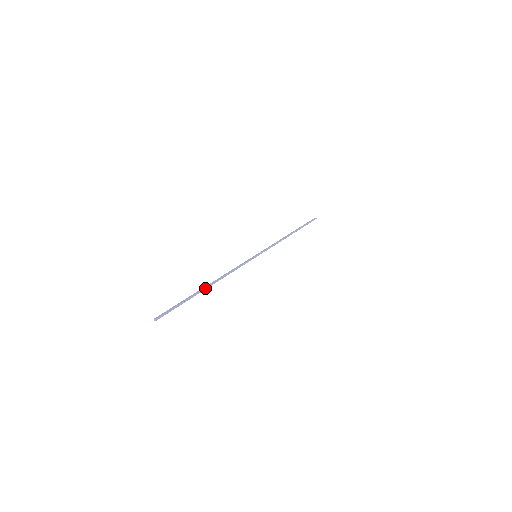
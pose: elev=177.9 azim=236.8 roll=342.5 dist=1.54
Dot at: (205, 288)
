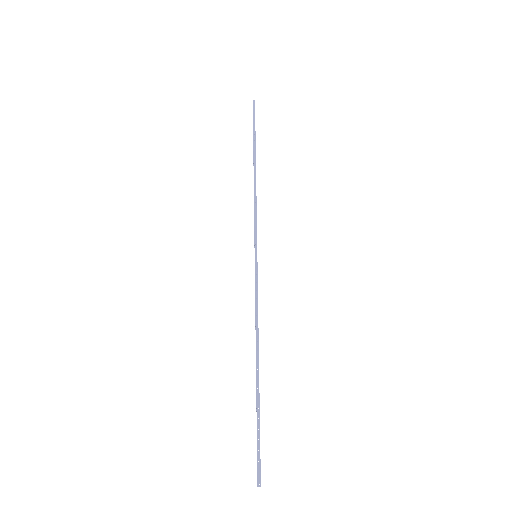
Dot at: (258, 378)
